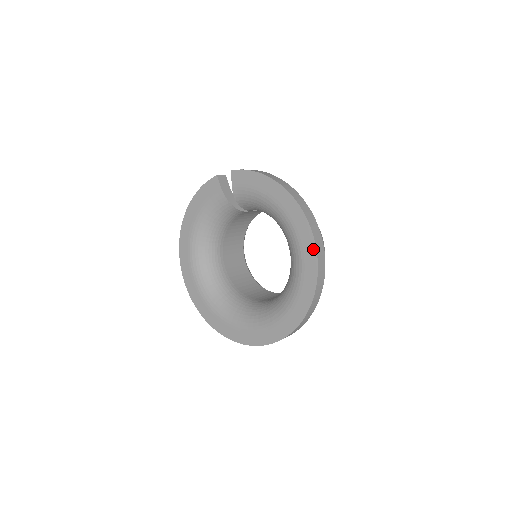
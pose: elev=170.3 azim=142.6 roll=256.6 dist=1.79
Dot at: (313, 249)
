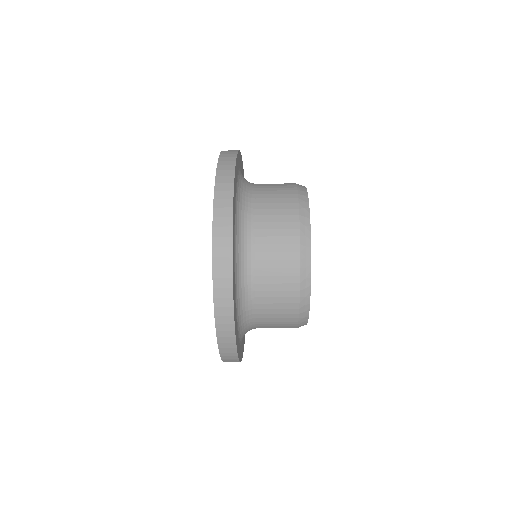
Dot at: occluded
